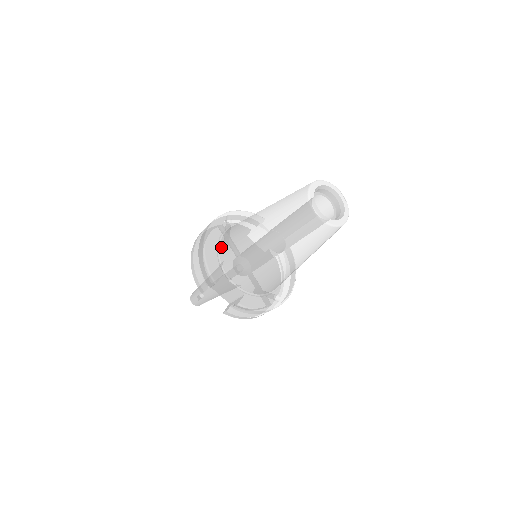
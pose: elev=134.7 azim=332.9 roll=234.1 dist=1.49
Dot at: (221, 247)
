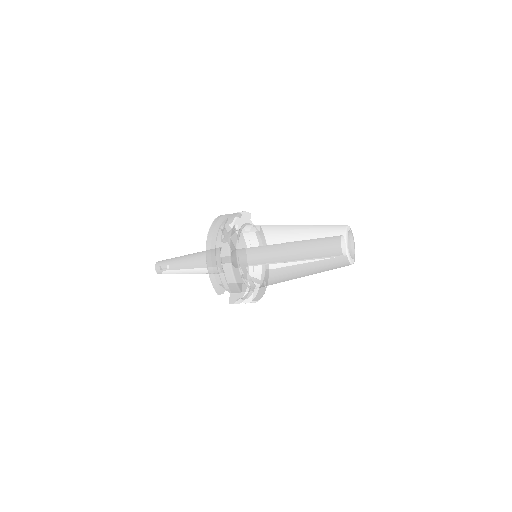
Dot at: (241, 259)
